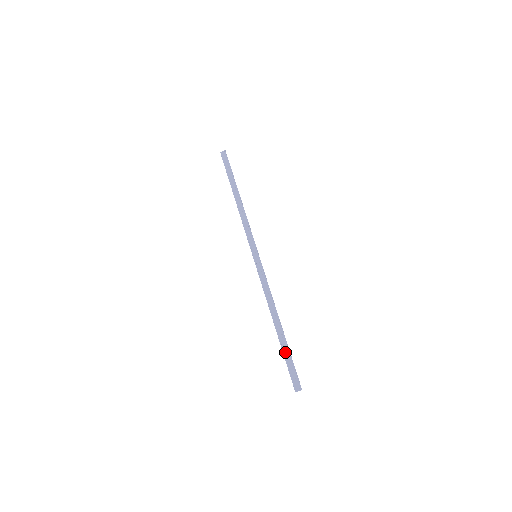
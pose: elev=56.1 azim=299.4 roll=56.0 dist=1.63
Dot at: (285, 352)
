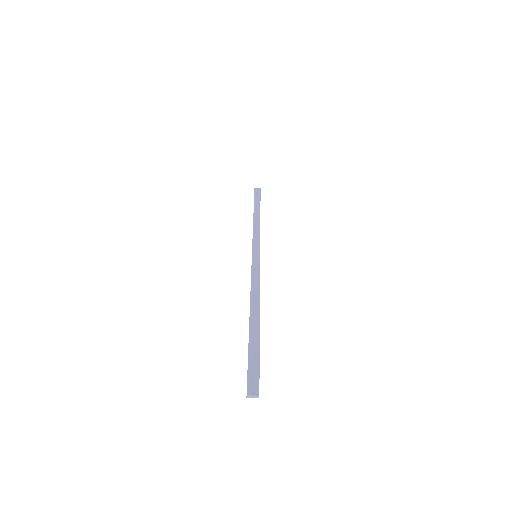
Dot at: (252, 345)
